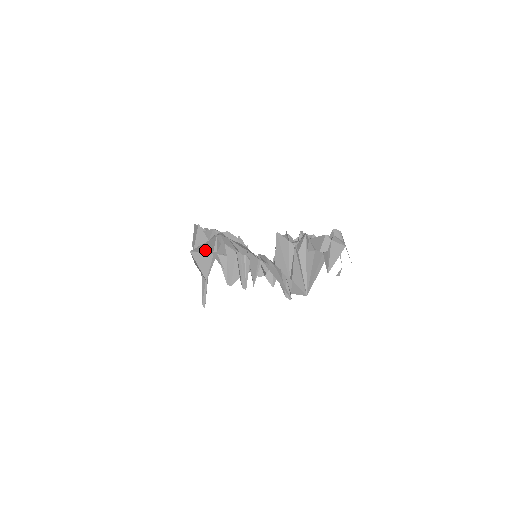
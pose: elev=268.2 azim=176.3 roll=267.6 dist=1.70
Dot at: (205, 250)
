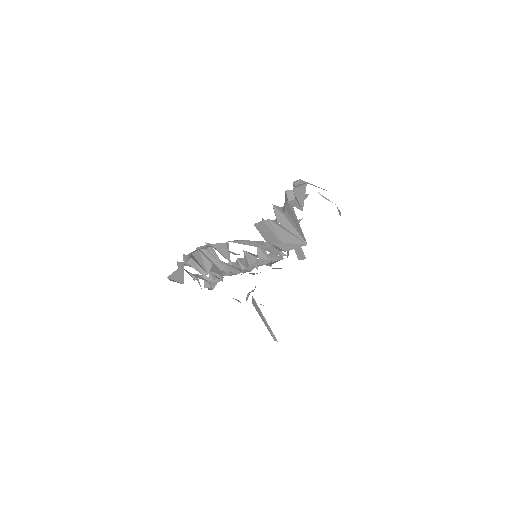
Dot at: (178, 268)
